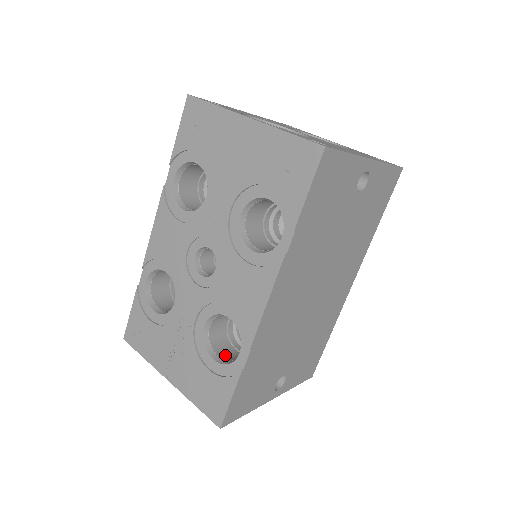
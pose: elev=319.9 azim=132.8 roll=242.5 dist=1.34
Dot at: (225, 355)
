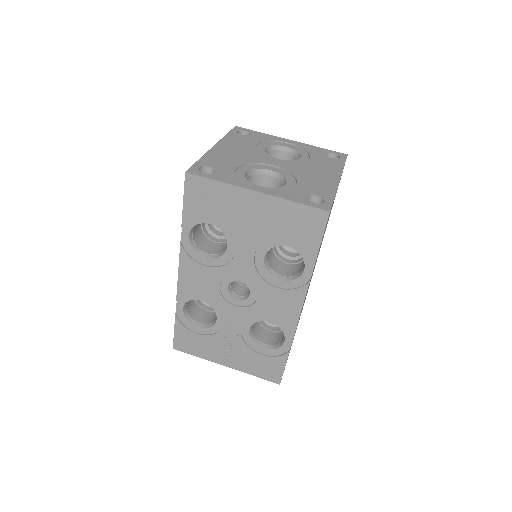
Dot at: (267, 340)
